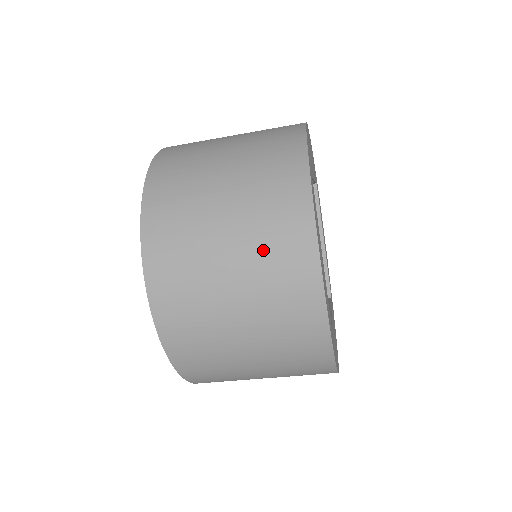
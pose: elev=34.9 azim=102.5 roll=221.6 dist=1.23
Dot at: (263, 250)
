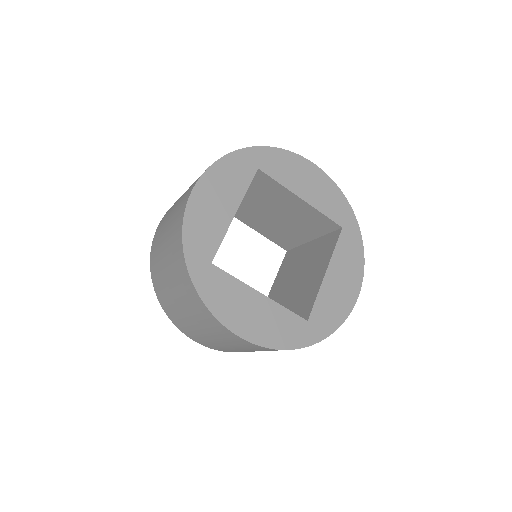
Dot at: (215, 333)
